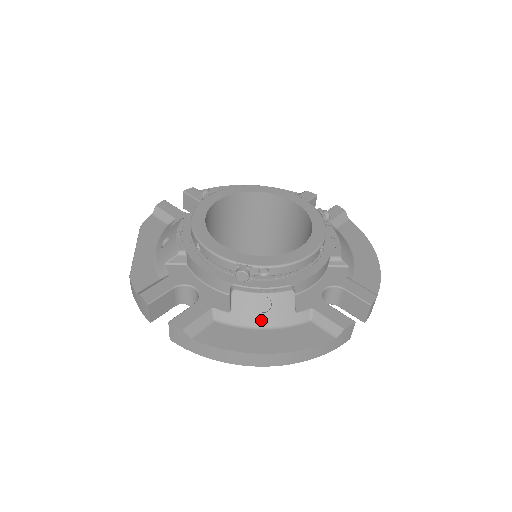
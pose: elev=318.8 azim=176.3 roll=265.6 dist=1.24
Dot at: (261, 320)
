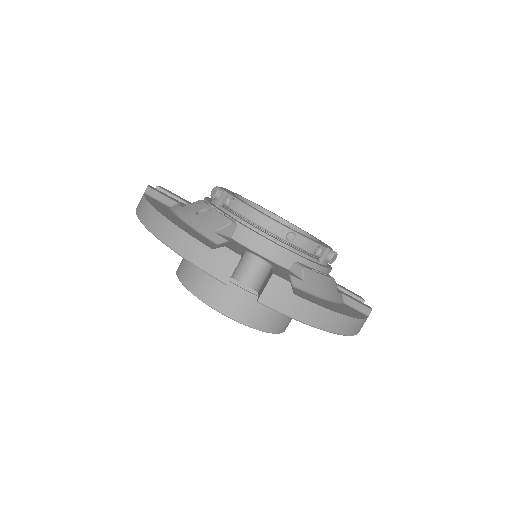
Dot at: (190, 218)
